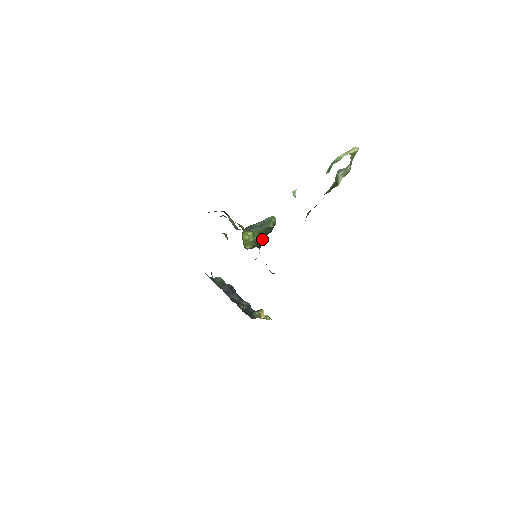
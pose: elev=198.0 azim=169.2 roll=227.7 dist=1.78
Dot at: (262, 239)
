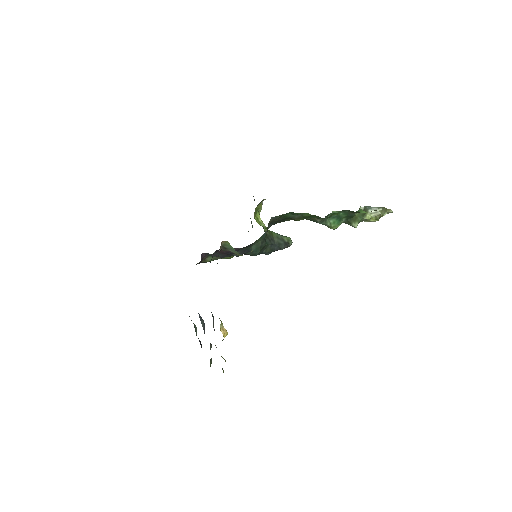
Dot at: (271, 241)
